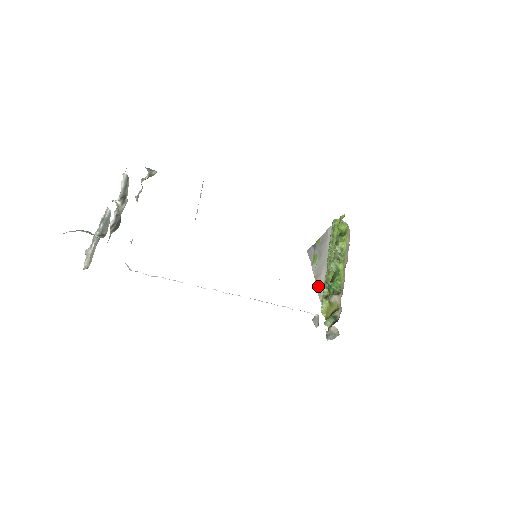
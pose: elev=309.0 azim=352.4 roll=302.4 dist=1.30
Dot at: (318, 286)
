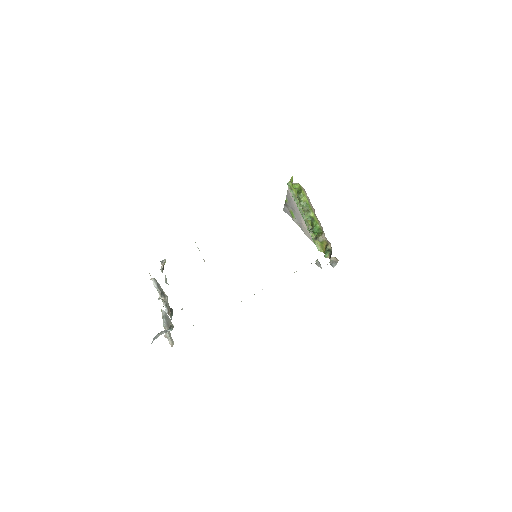
Dot at: (306, 233)
